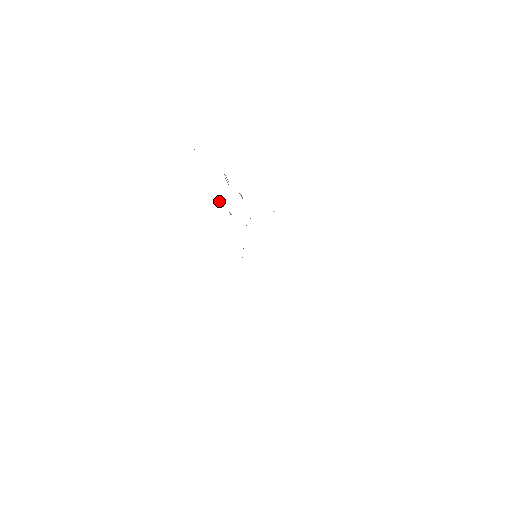
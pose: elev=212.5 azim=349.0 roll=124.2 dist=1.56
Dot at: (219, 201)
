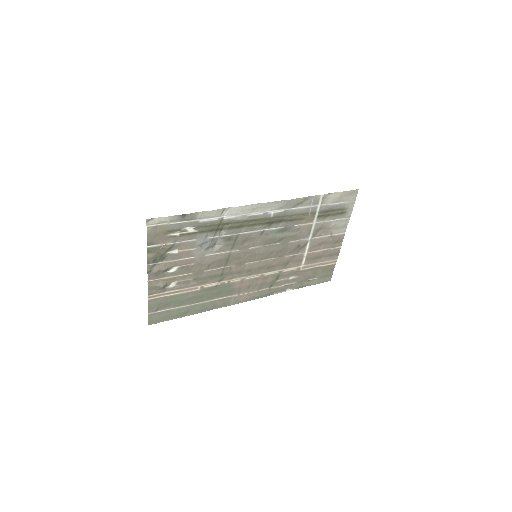
Dot at: (224, 224)
